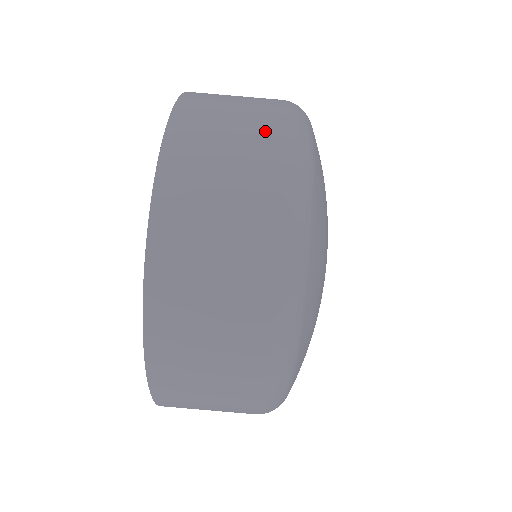
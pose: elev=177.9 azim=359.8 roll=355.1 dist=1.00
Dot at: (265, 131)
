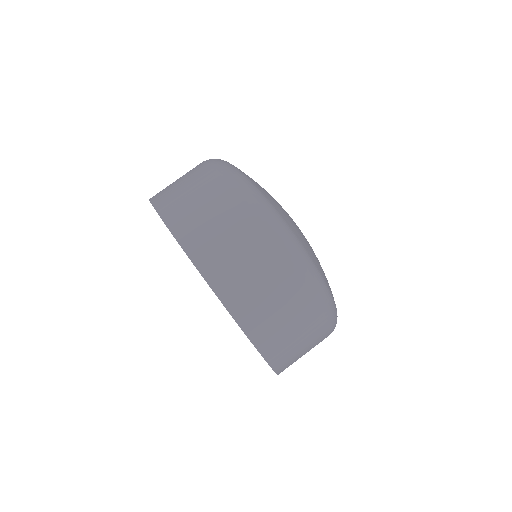
Dot at: (299, 298)
